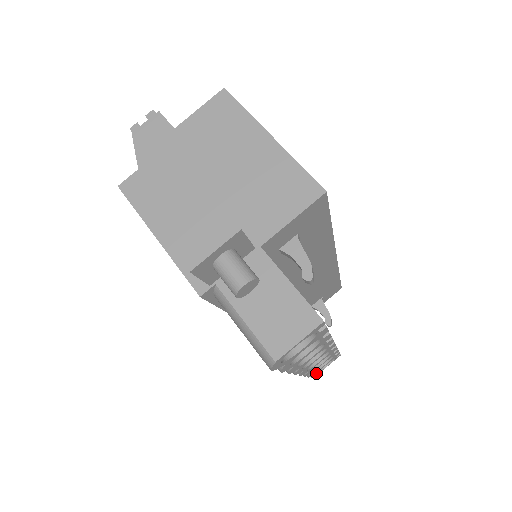
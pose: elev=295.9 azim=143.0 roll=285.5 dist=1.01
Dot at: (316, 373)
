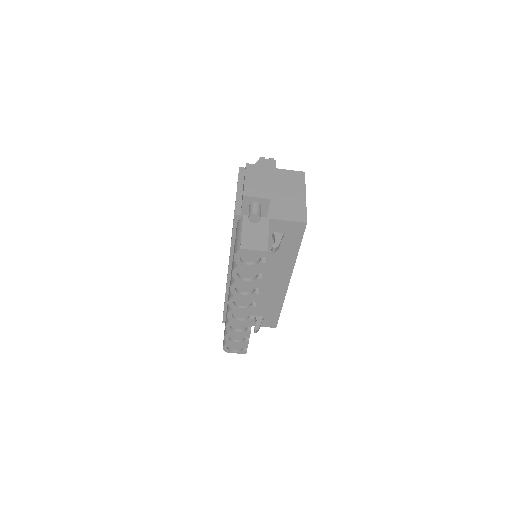
Dot at: (228, 345)
